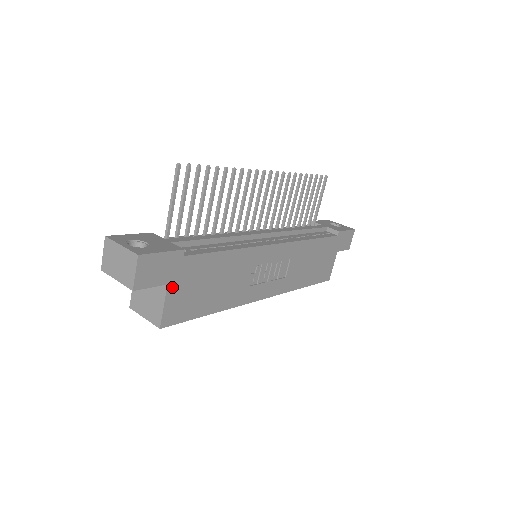
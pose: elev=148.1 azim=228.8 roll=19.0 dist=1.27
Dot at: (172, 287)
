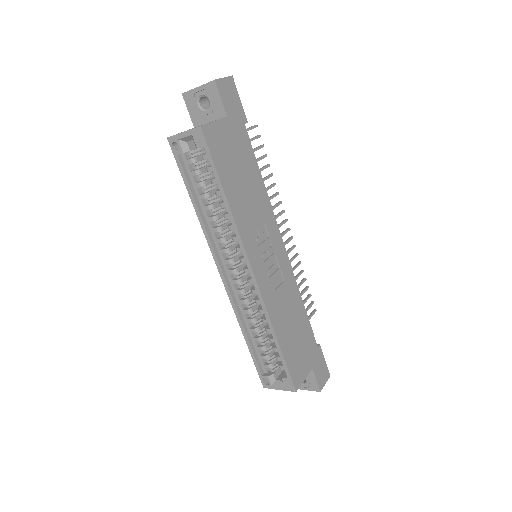
Dot at: (227, 123)
